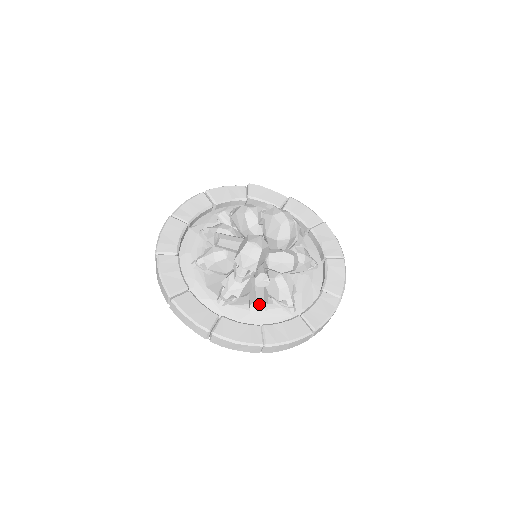
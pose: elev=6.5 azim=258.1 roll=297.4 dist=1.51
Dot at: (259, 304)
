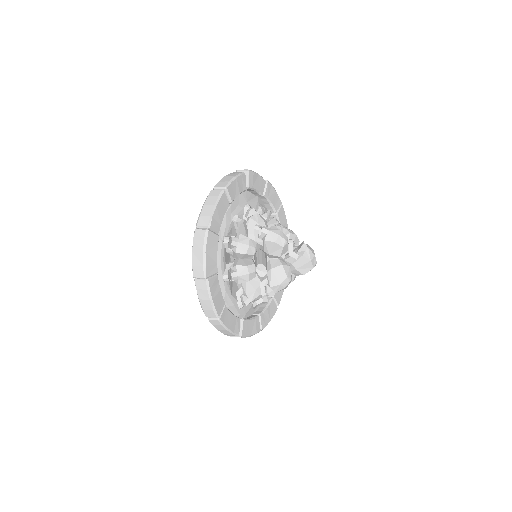
Dot at: (262, 303)
